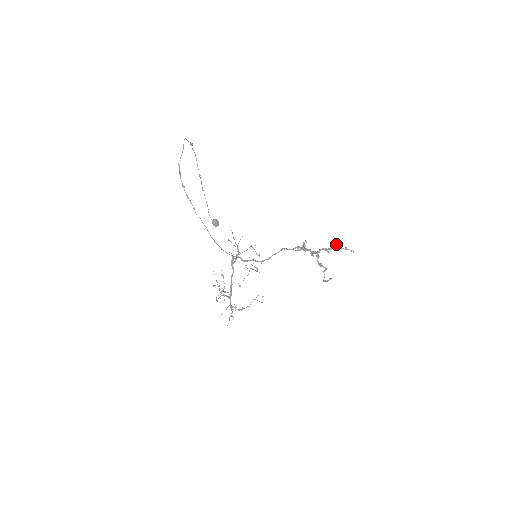
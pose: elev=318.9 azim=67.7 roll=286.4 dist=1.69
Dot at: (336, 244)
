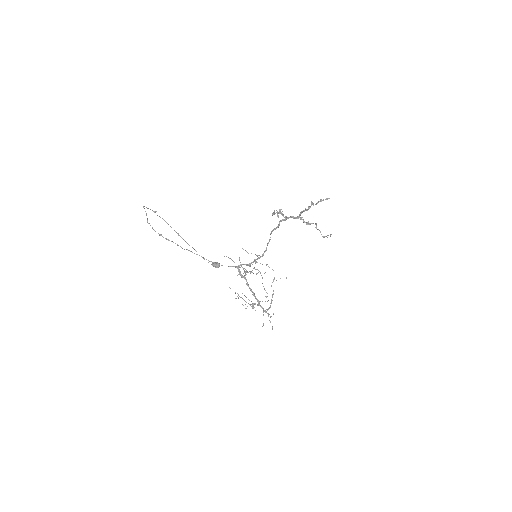
Dot at: (311, 203)
